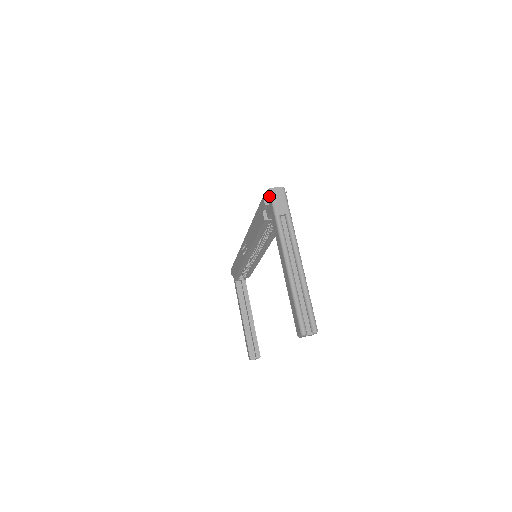
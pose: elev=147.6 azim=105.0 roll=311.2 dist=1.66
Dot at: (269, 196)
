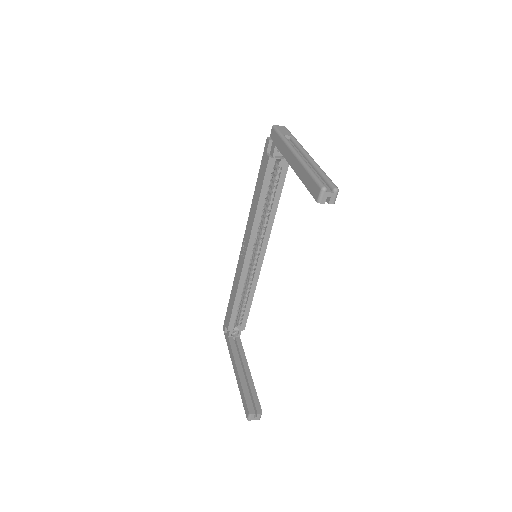
Dot at: (273, 131)
